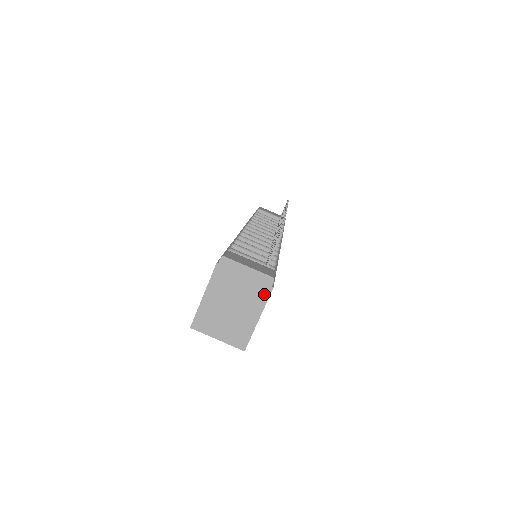
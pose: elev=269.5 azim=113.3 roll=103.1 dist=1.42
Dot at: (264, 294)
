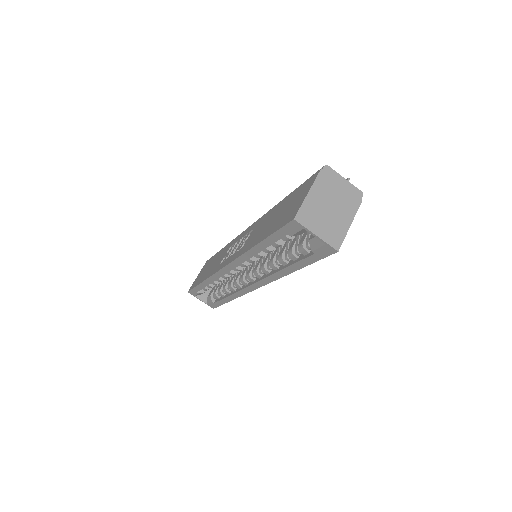
Dot at: (355, 204)
